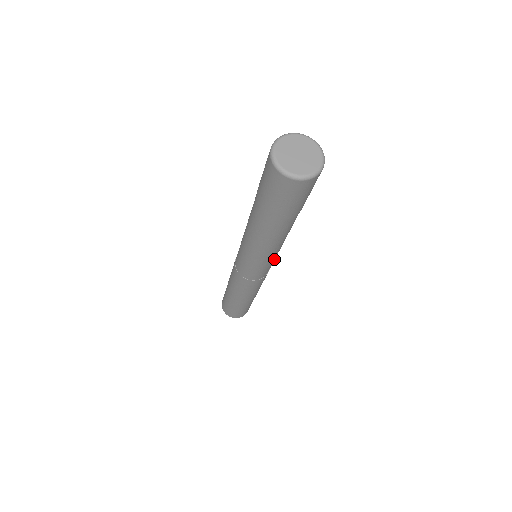
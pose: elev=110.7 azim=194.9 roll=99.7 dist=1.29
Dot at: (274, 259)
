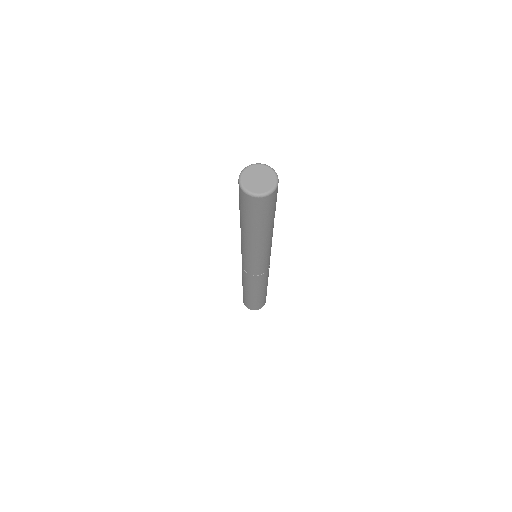
Dot at: occluded
